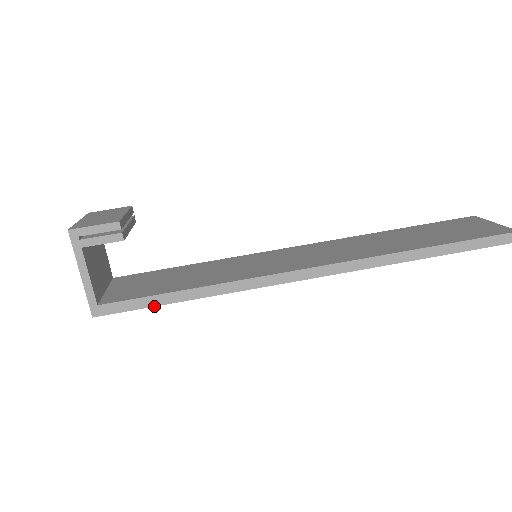
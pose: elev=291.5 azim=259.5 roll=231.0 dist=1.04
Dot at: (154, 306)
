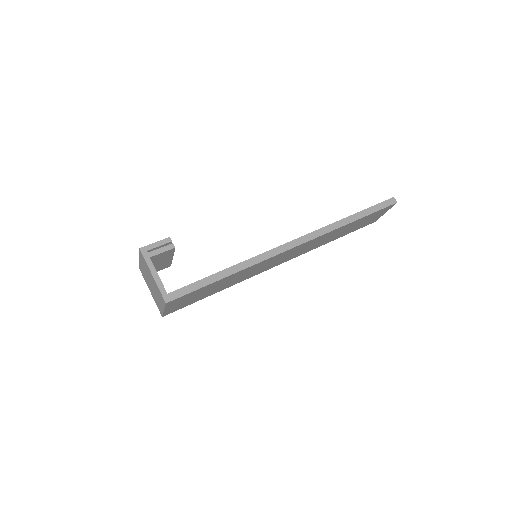
Dot at: (205, 286)
